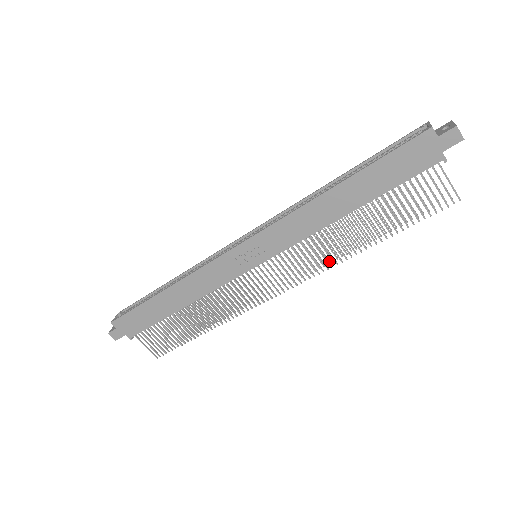
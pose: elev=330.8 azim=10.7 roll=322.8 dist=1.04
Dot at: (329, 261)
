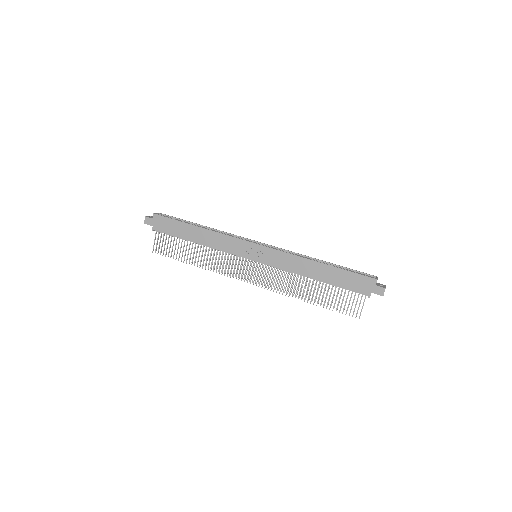
Dot at: occluded
